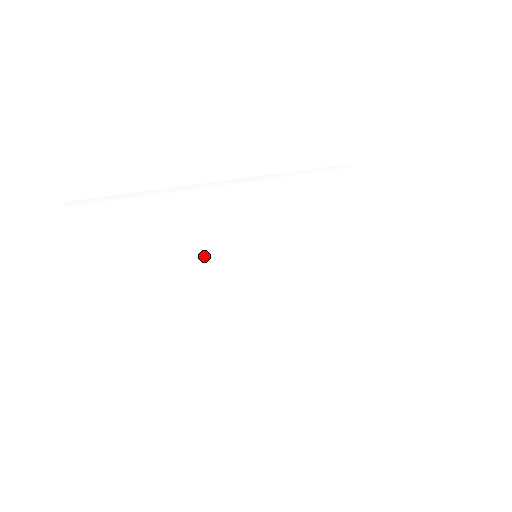
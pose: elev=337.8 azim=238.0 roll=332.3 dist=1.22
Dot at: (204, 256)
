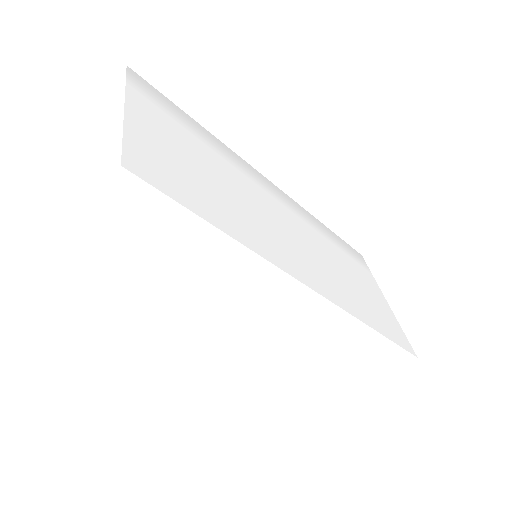
Dot at: (231, 195)
